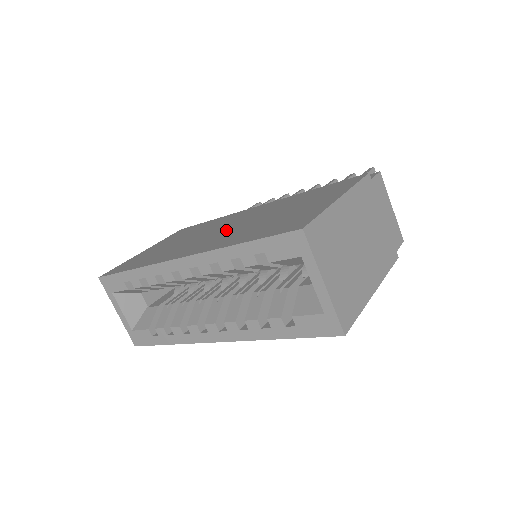
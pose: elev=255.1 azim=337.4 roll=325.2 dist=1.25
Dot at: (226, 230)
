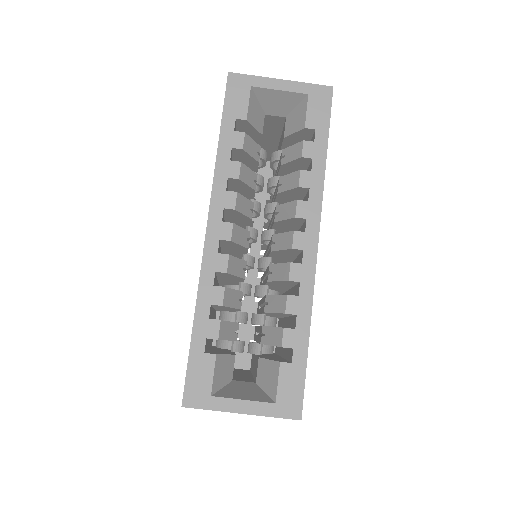
Dot at: occluded
